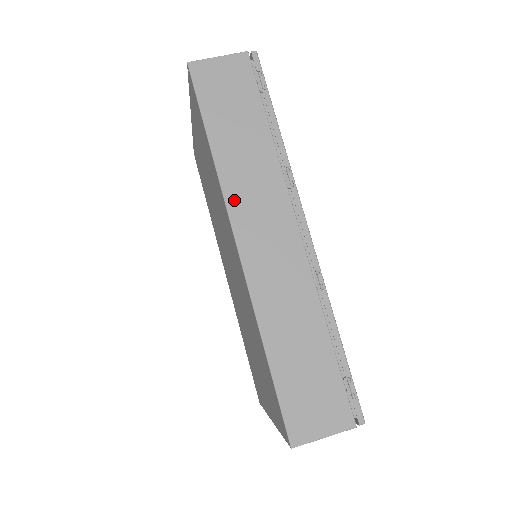
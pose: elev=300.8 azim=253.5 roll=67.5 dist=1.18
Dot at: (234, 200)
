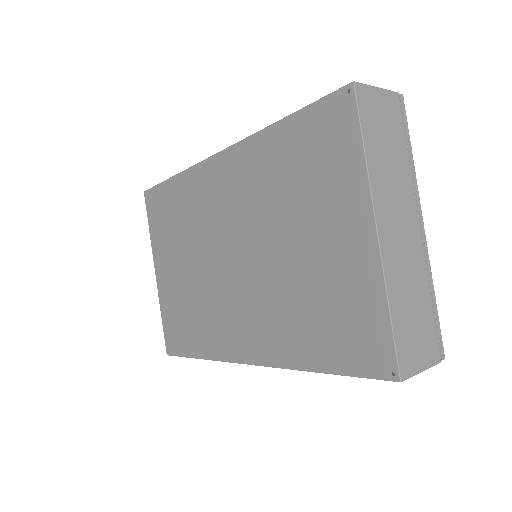
Dot at: occluded
